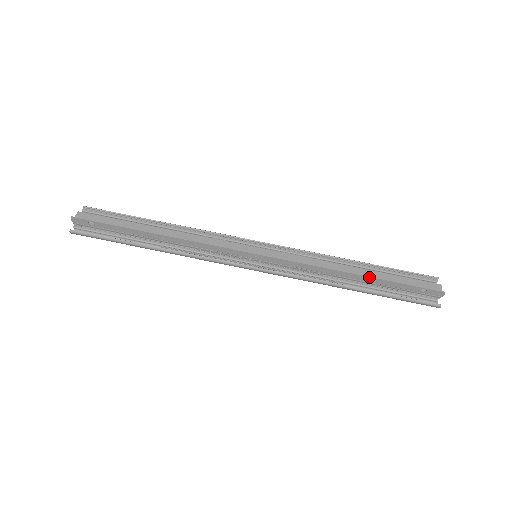
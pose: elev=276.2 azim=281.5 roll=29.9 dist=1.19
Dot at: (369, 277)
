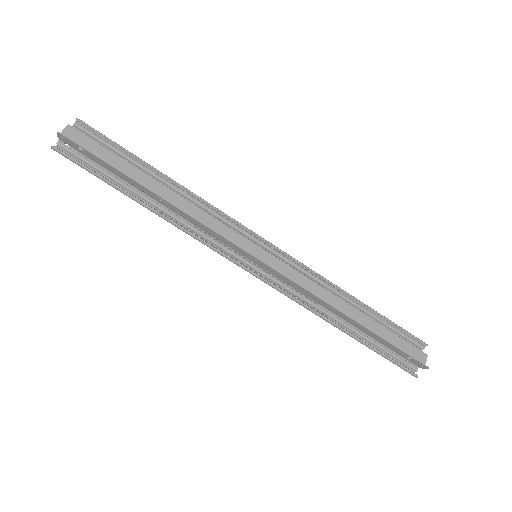
Dot at: (363, 326)
